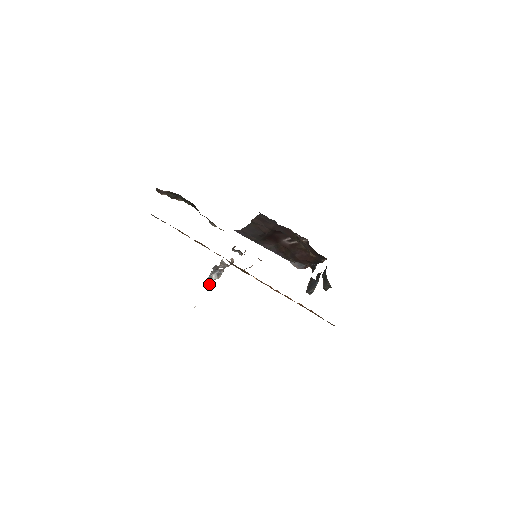
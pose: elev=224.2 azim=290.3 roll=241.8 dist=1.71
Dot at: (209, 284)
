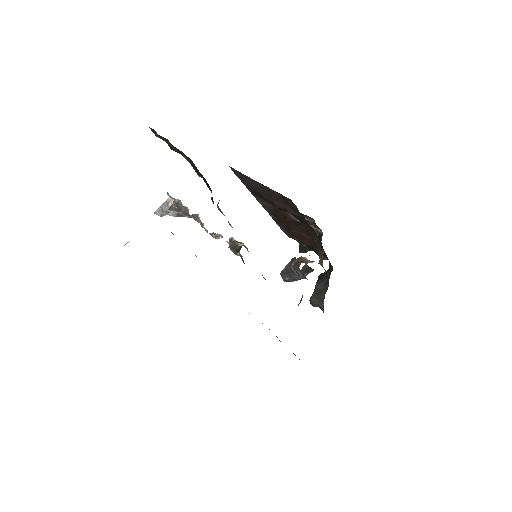
Dot at: (159, 215)
